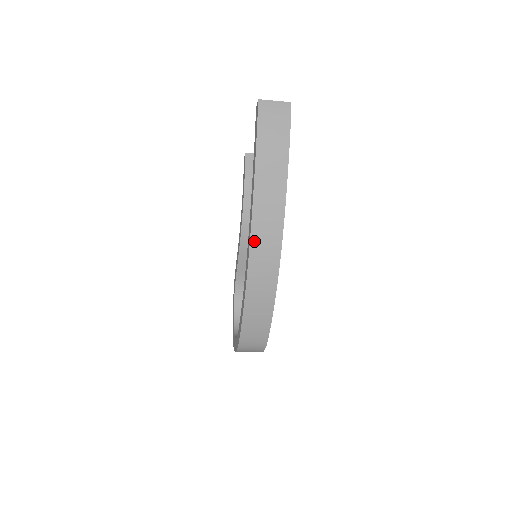
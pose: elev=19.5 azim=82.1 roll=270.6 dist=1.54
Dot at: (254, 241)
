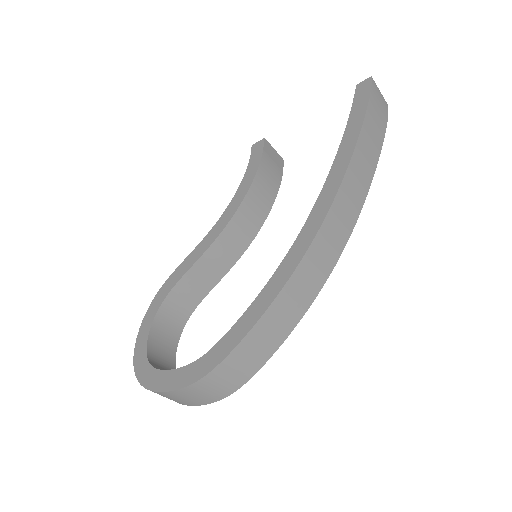
Dot at: (330, 217)
